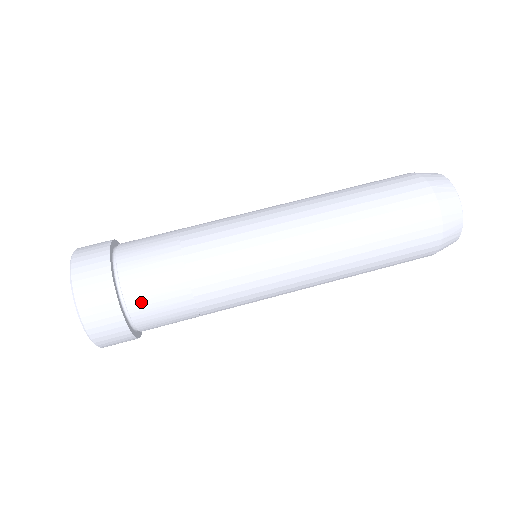
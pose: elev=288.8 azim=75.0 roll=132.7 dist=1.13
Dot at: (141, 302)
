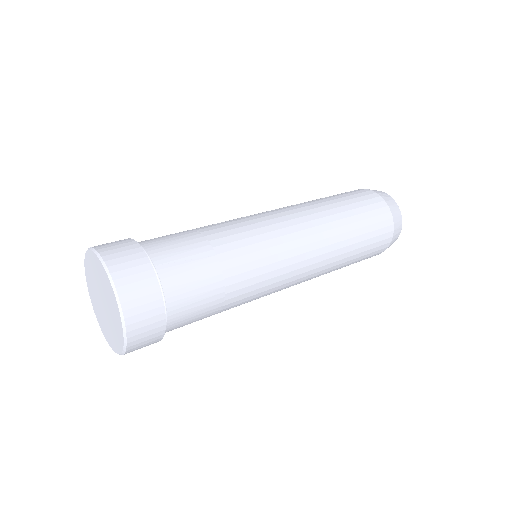
Dot at: (153, 241)
